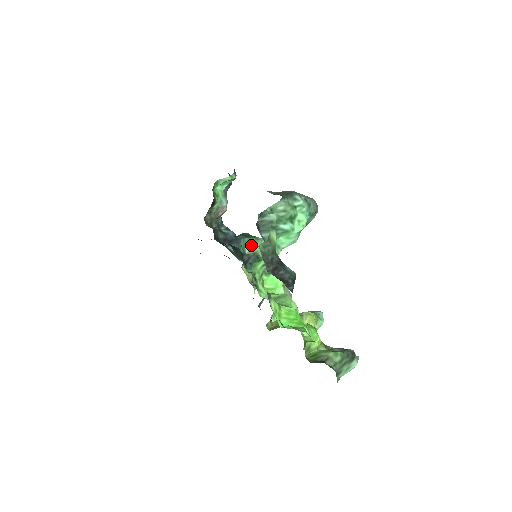
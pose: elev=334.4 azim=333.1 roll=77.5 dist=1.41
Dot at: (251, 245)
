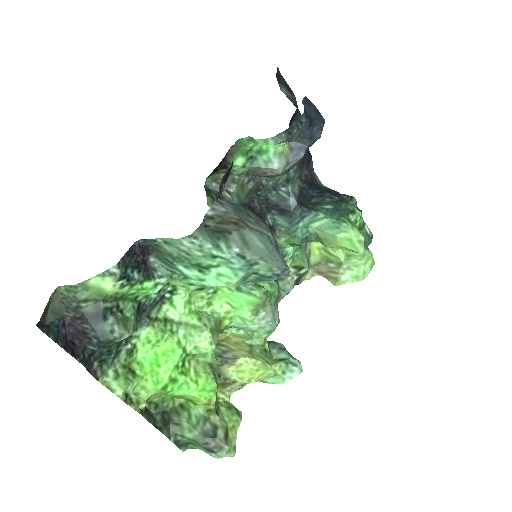
Dot at: (320, 228)
